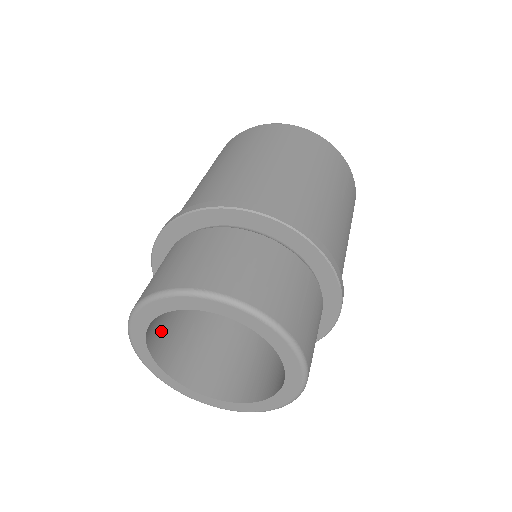
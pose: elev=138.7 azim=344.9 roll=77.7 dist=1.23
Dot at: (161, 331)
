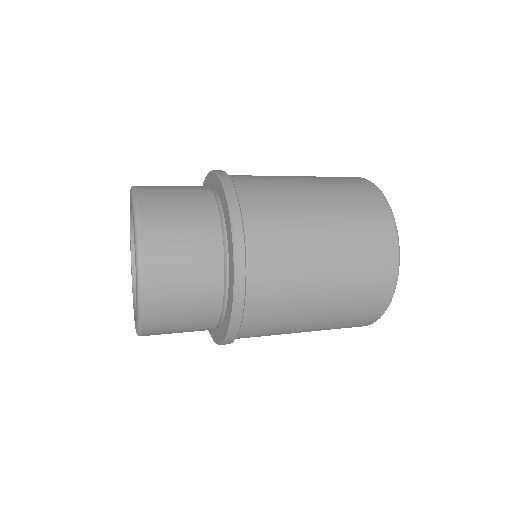
Dot at: occluded
